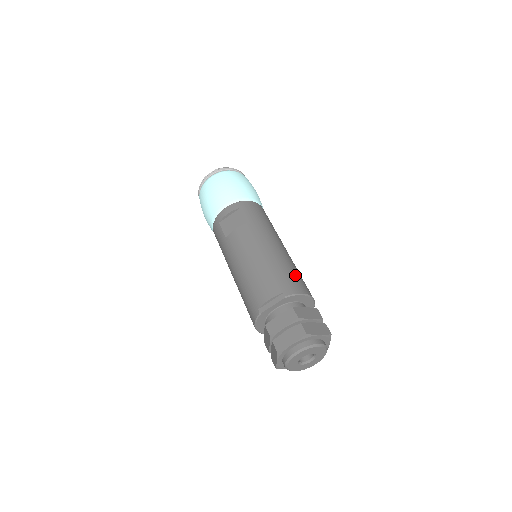
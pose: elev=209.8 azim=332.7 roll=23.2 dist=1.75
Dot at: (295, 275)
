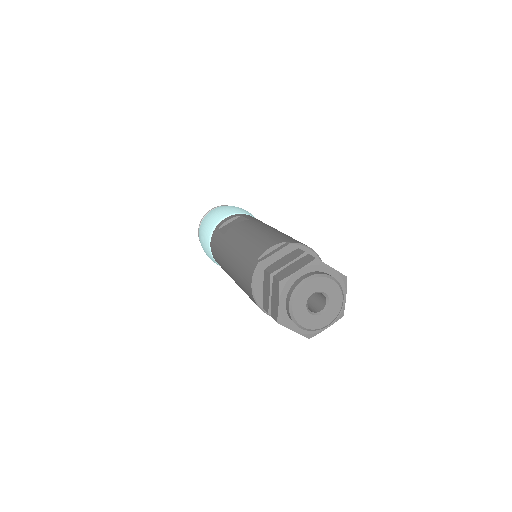
Dot at: occluded
